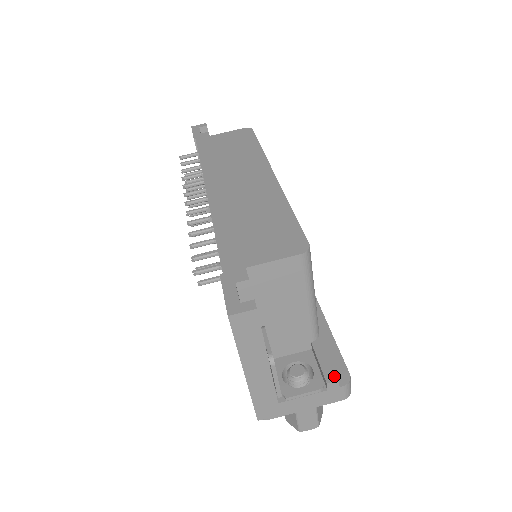
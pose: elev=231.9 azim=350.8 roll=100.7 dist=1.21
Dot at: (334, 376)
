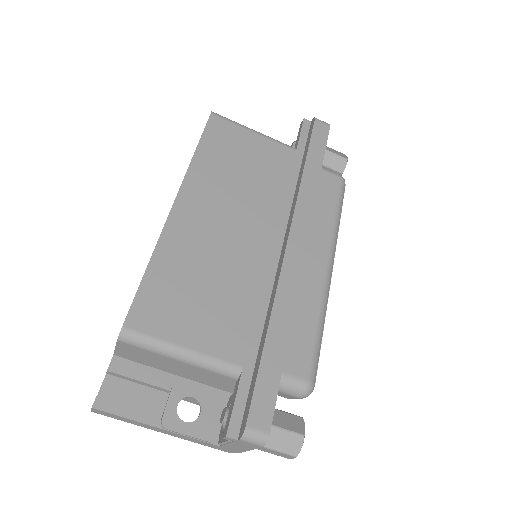
Dot at: (226, 430)
